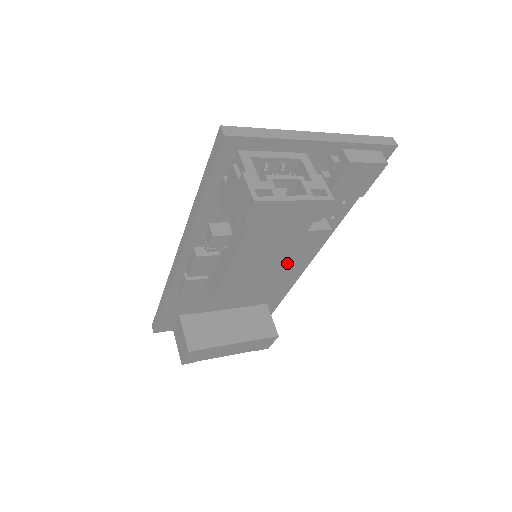
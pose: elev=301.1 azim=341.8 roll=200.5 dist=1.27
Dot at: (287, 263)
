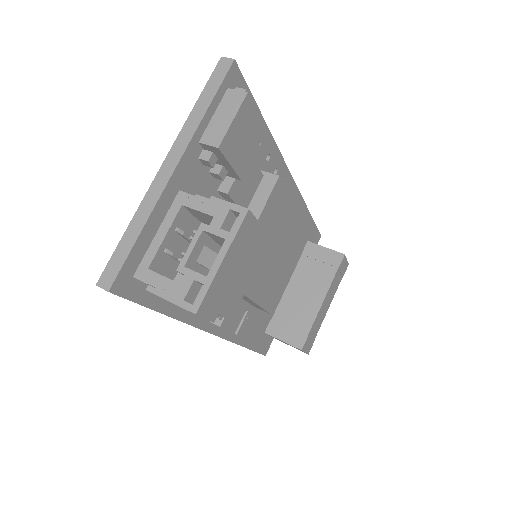
Dot at: (283, 230)
